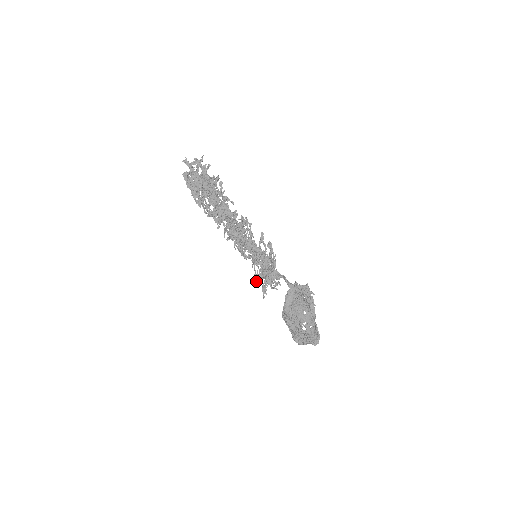
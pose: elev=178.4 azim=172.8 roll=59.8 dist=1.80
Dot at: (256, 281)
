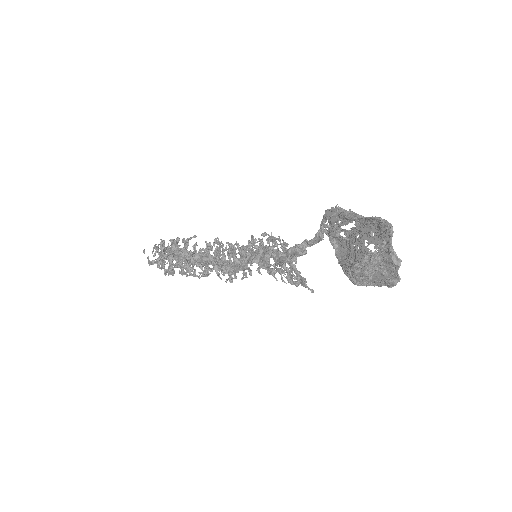
Dot at: occluded
